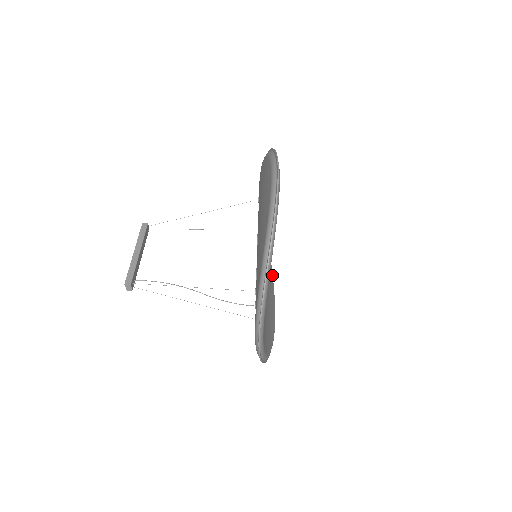
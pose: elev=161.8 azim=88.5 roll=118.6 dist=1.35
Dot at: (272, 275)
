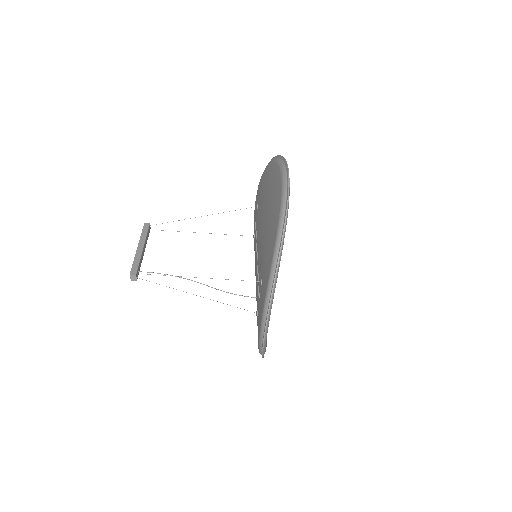
Dot at: occluded
